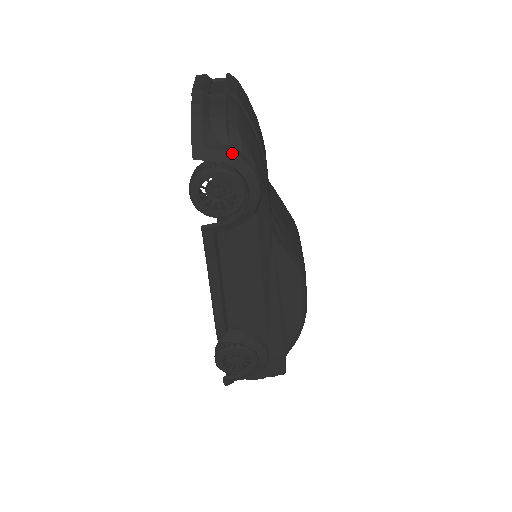
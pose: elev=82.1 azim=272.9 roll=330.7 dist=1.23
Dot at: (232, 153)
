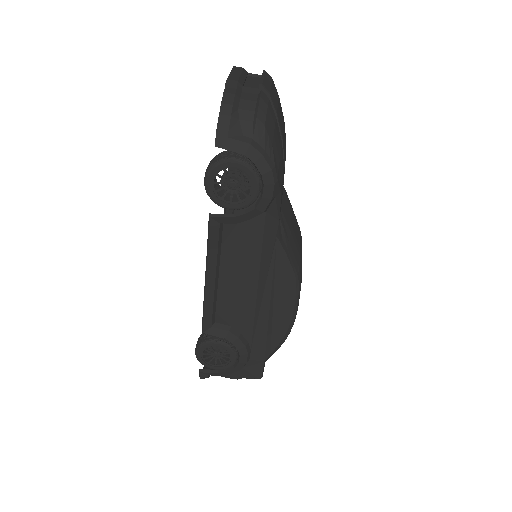
Dot at: (254, 147)
